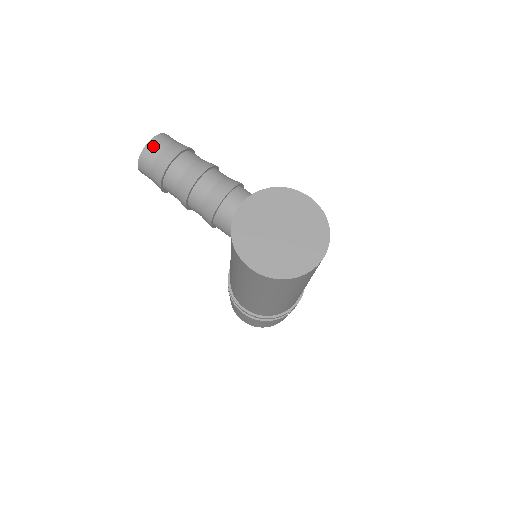
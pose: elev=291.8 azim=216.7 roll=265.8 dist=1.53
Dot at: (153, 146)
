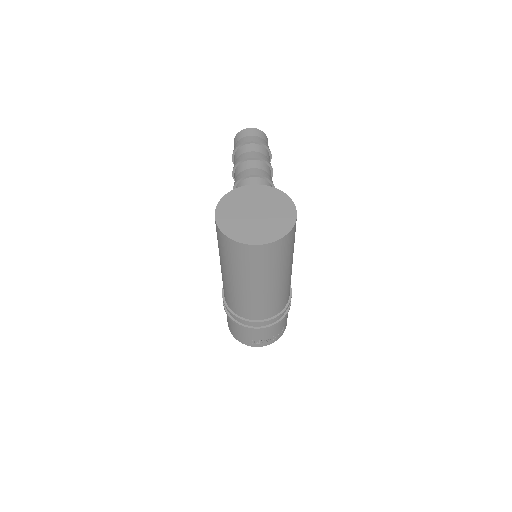
Dot at: (248, 131)
